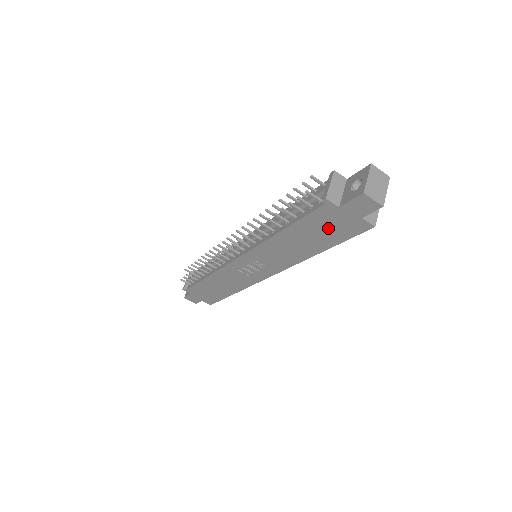
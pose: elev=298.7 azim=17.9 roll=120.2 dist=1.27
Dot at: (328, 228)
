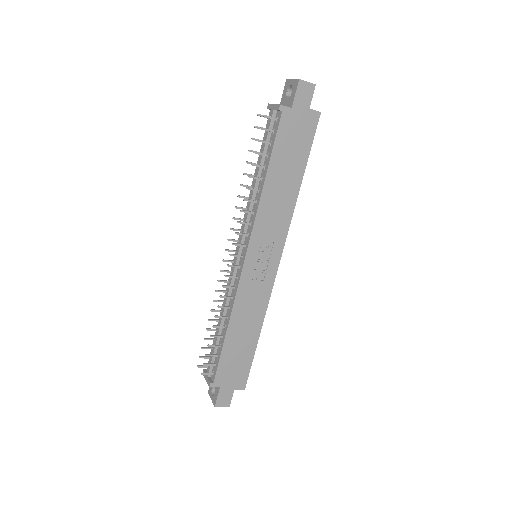
Dot at: (295, 141)
